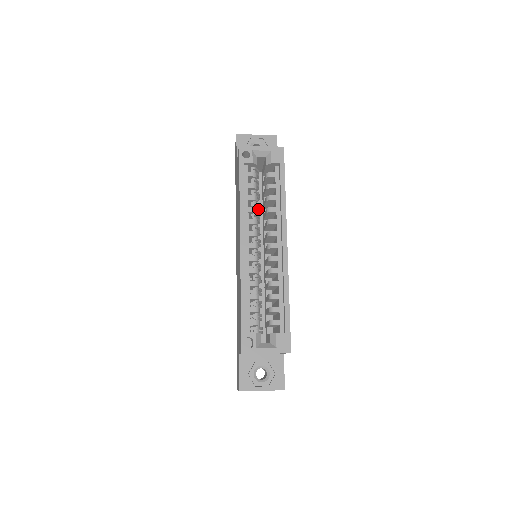
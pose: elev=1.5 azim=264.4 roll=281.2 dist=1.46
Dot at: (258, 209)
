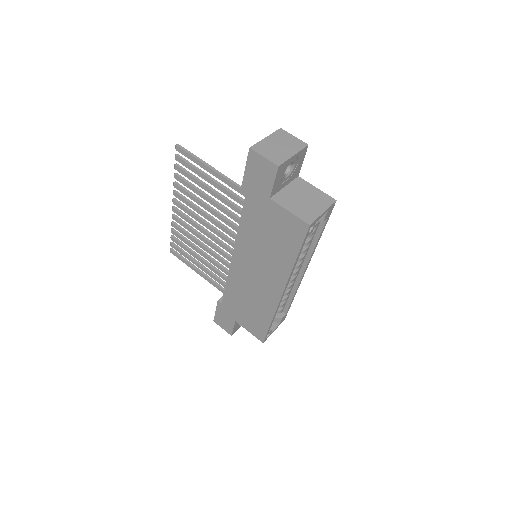
Dot at: occluded
